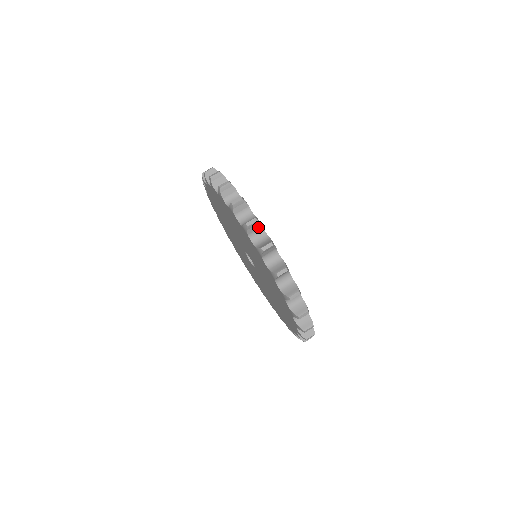
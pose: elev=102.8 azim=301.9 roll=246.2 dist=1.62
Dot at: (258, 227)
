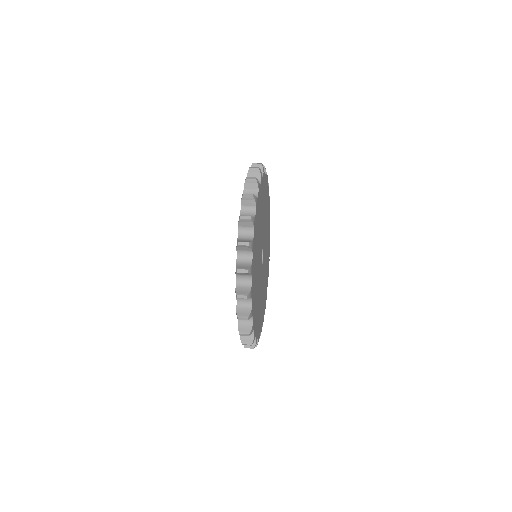
Dot at: occluded
